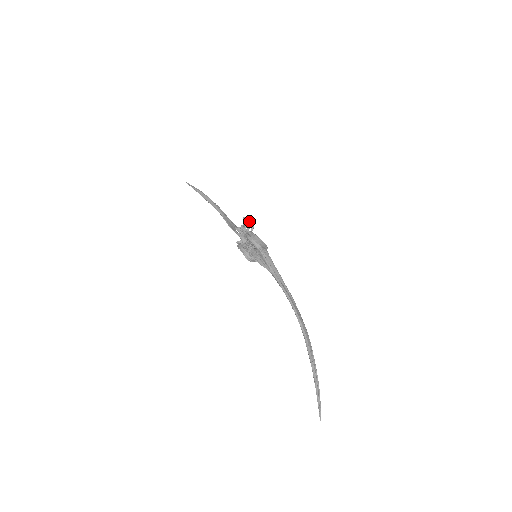
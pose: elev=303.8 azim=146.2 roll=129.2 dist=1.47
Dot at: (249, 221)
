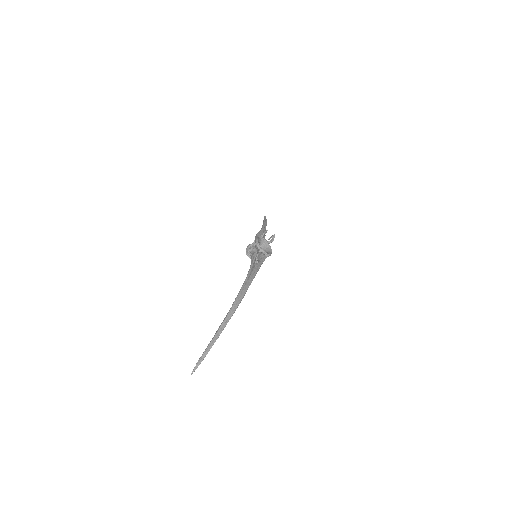
Dot at: (273, 236)
